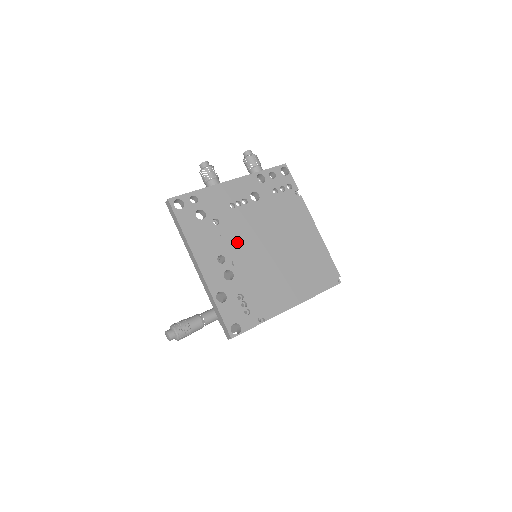
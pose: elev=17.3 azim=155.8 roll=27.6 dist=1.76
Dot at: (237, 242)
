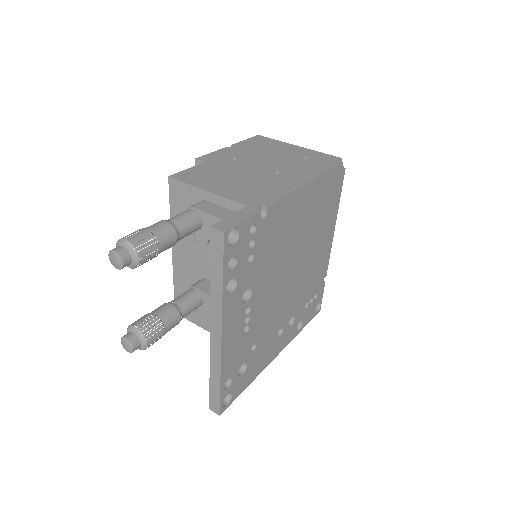
Dot at: (275, 316)
